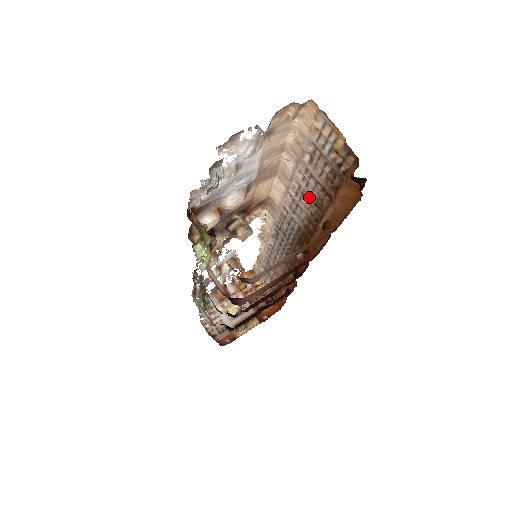
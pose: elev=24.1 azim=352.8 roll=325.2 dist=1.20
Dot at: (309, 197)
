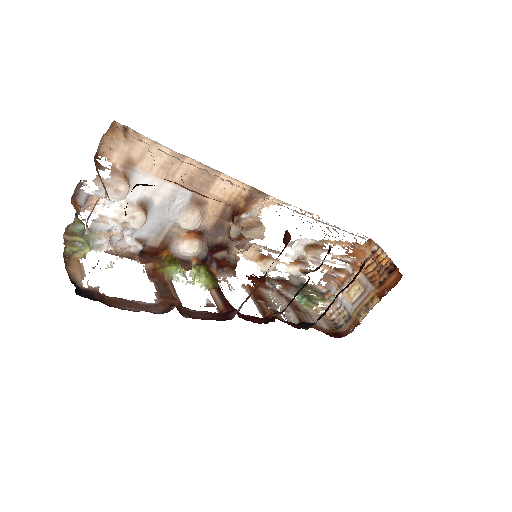
Dot at: (224, 188)
